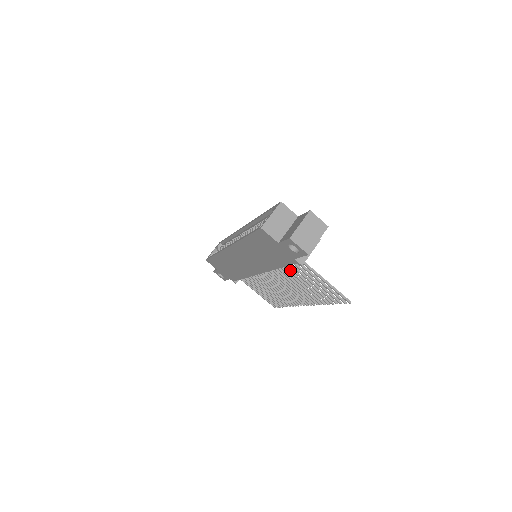
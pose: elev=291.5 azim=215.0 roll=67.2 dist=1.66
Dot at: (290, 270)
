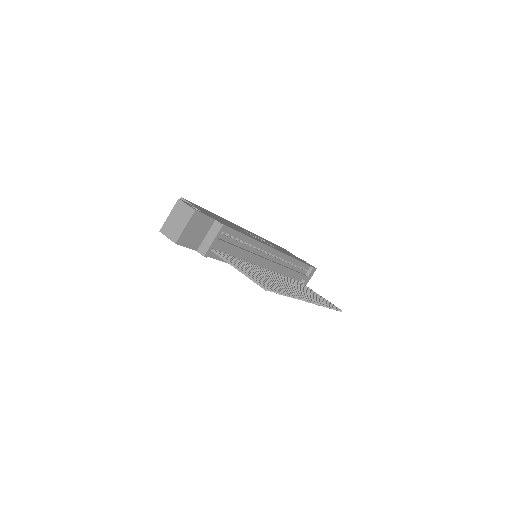
Dot at: (245, 264)
